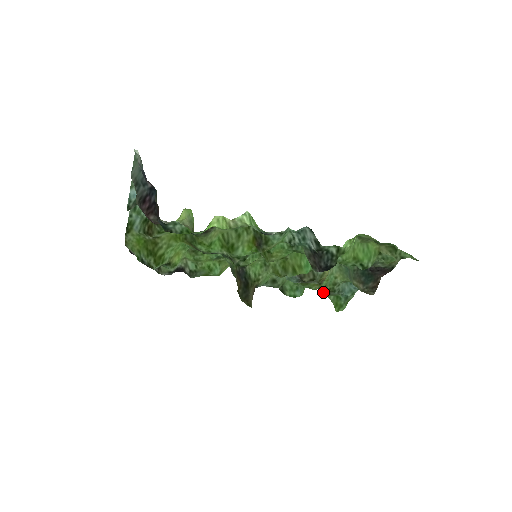
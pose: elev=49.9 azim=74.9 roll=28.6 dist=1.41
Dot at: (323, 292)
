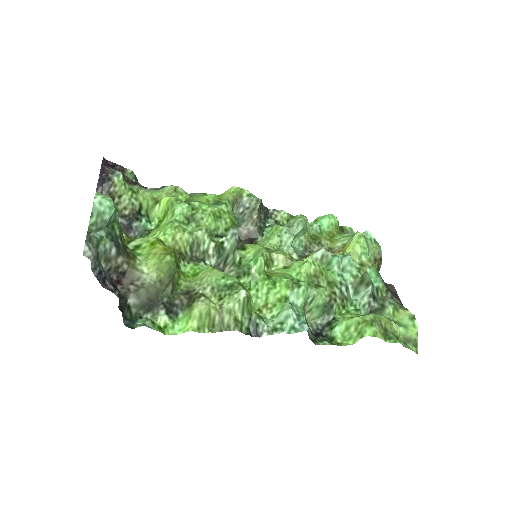
Dot at: occluded
